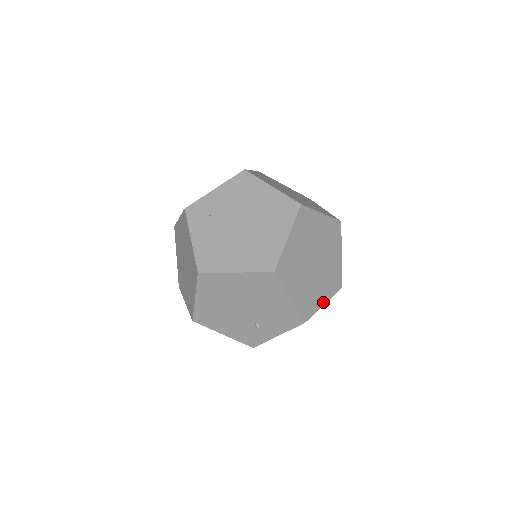
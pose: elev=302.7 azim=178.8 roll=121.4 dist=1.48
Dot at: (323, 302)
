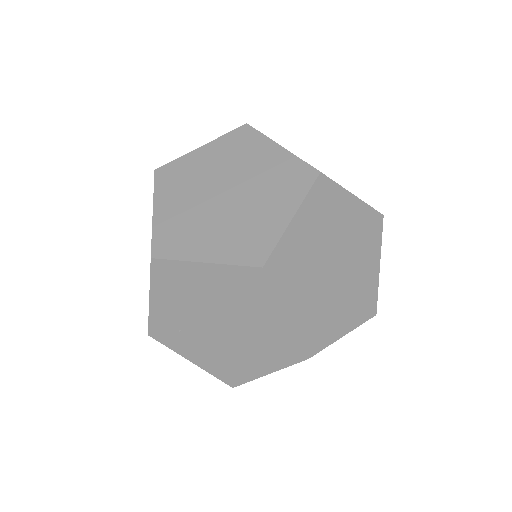
Dot at: (377, 267)
